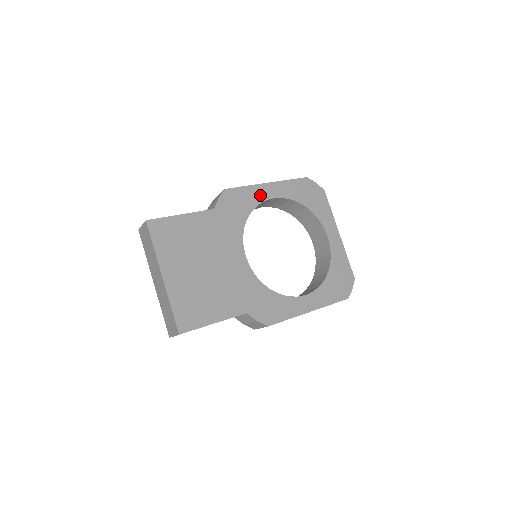
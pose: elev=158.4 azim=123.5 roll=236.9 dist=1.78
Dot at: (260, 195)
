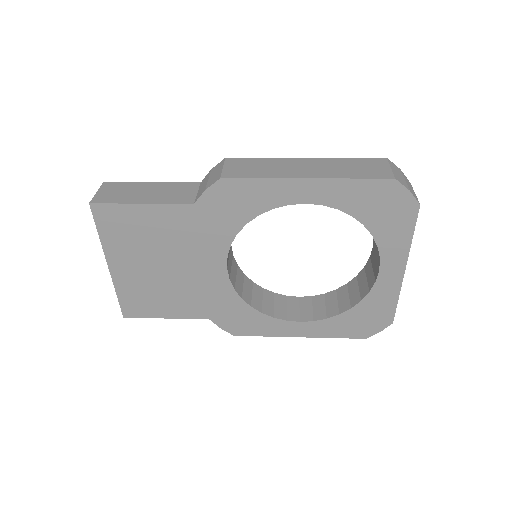
Dot at: (282, 195)
